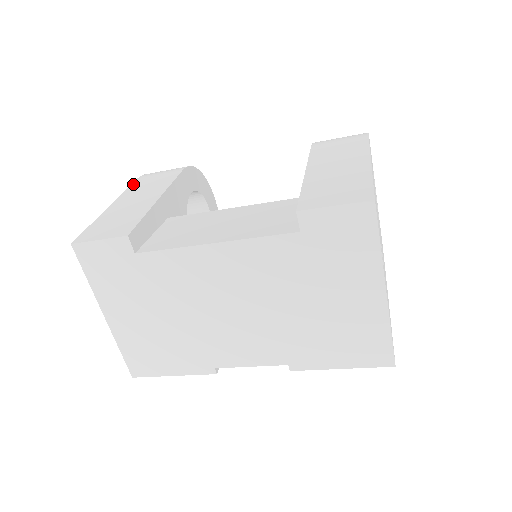
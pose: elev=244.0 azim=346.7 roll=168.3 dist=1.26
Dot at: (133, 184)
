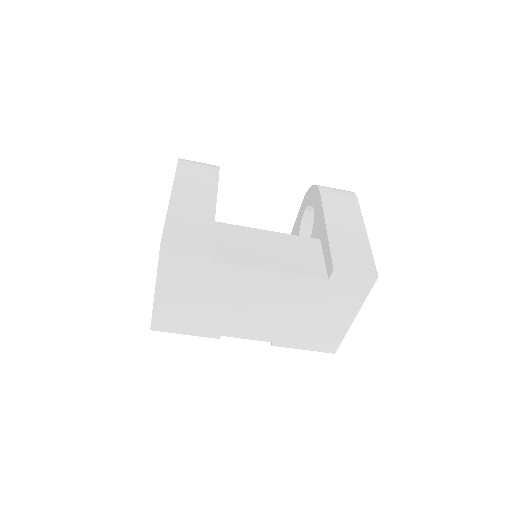
Dot at: (177, 174)
